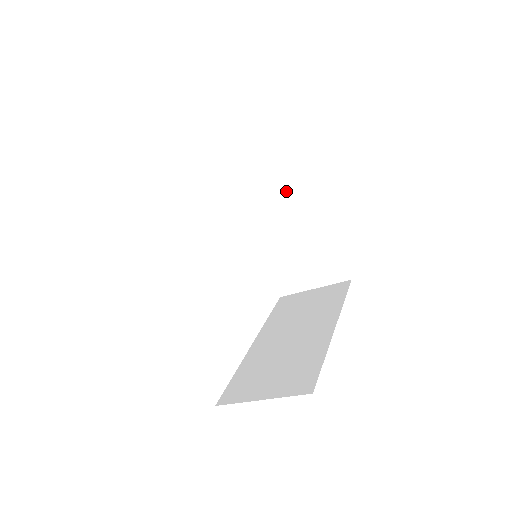
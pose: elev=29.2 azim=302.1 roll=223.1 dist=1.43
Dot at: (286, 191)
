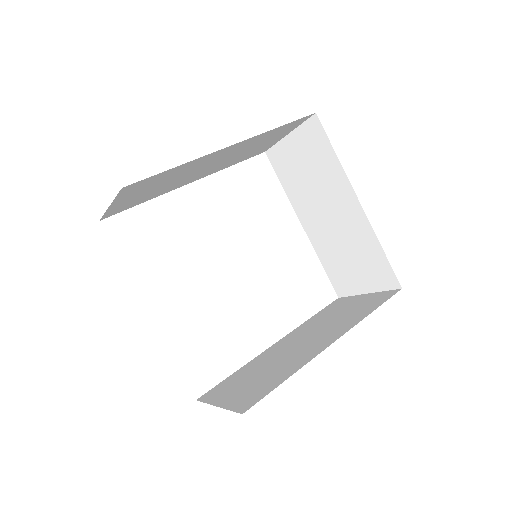
Dot at: (324, 182)
